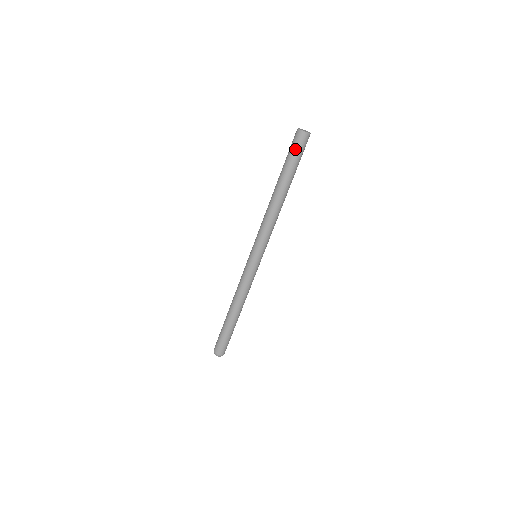
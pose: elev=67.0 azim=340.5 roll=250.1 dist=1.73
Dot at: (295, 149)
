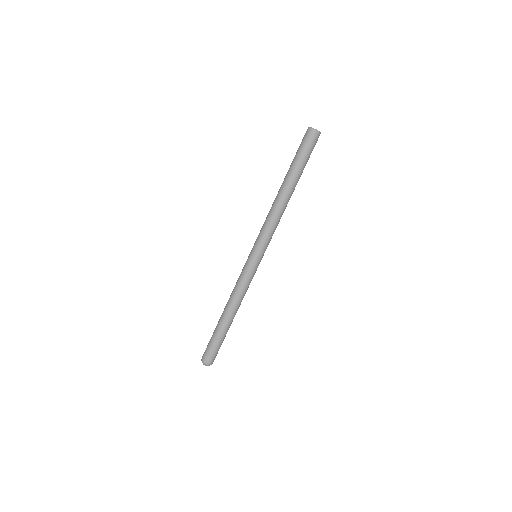
Dot at: (311, 149)
